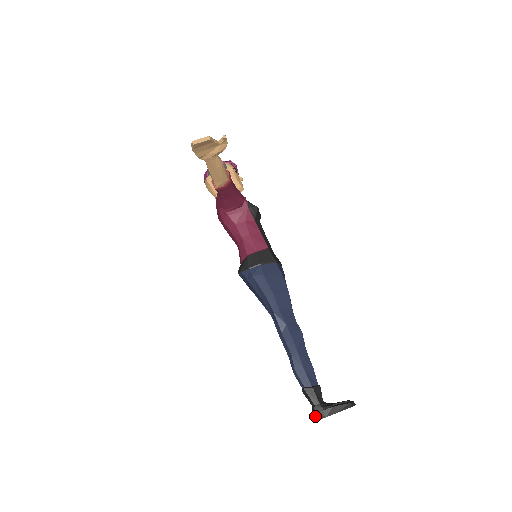
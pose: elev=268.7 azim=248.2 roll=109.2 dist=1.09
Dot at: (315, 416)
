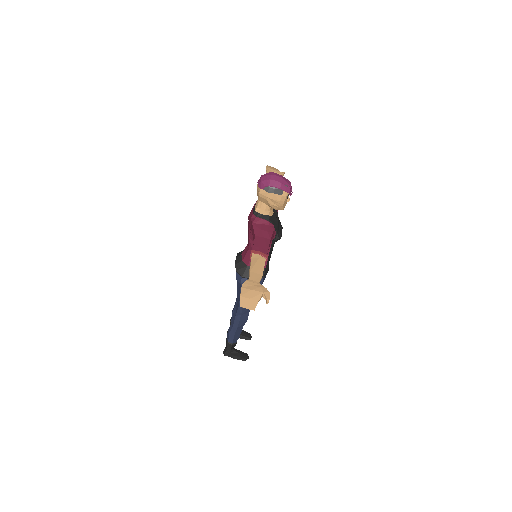
Dot at: (224, 352)
